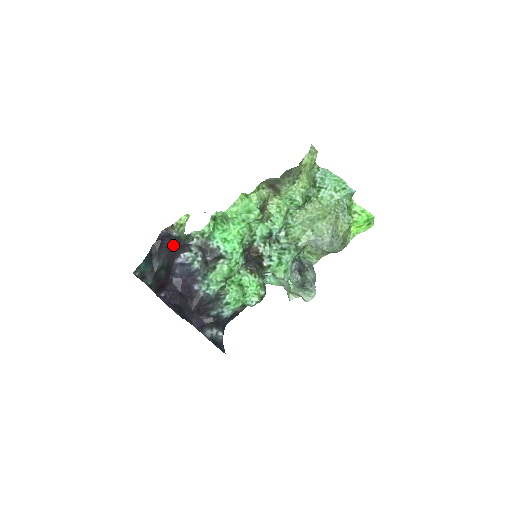
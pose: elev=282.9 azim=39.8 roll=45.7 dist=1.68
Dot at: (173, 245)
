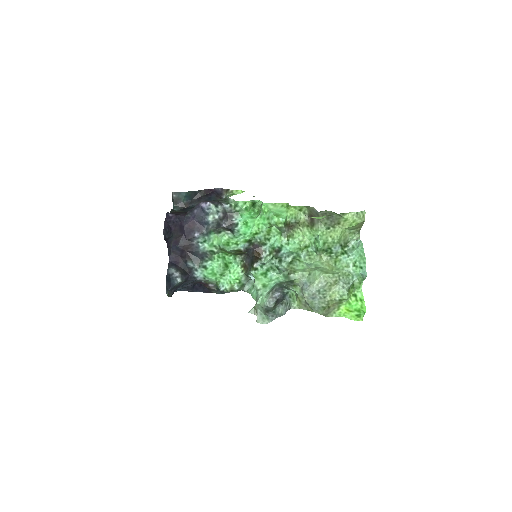
Dot at: occluded
